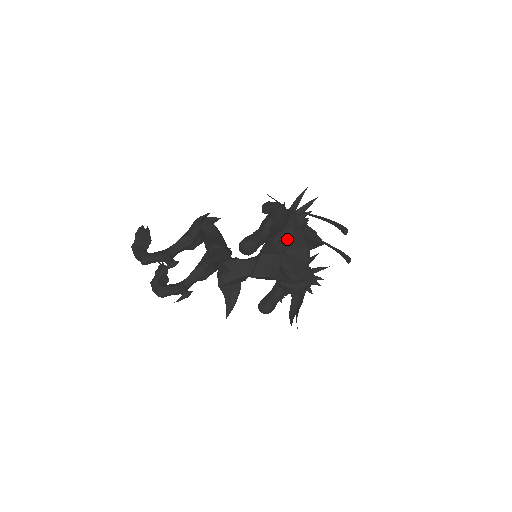
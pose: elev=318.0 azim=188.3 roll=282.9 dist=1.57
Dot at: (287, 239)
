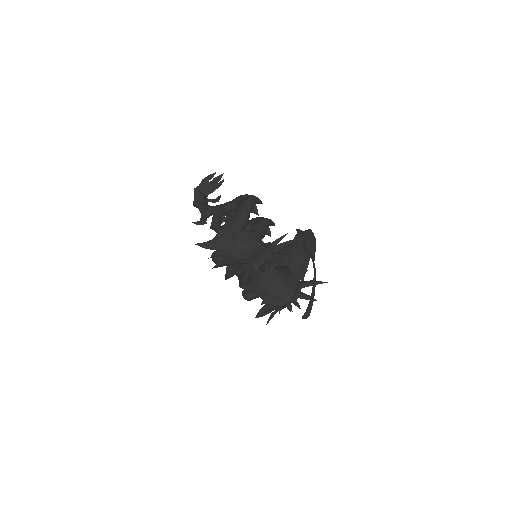
Dot at: (244, 273)
